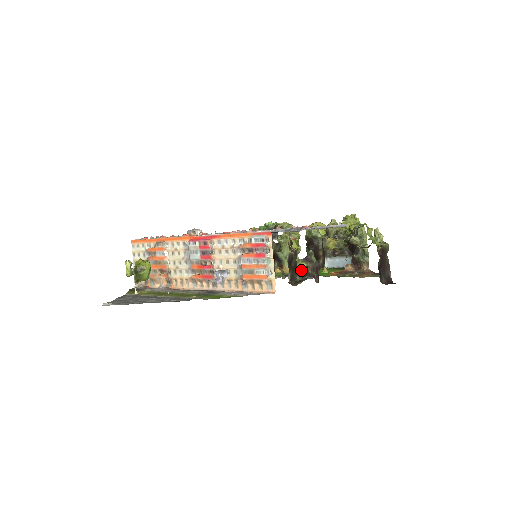
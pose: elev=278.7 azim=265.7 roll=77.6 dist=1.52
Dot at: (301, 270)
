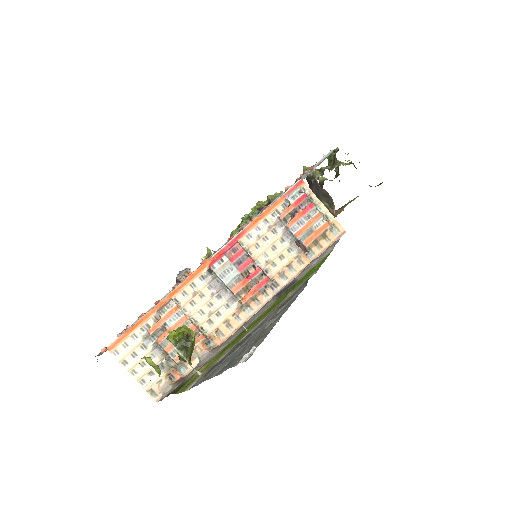
Dot at: occluded
